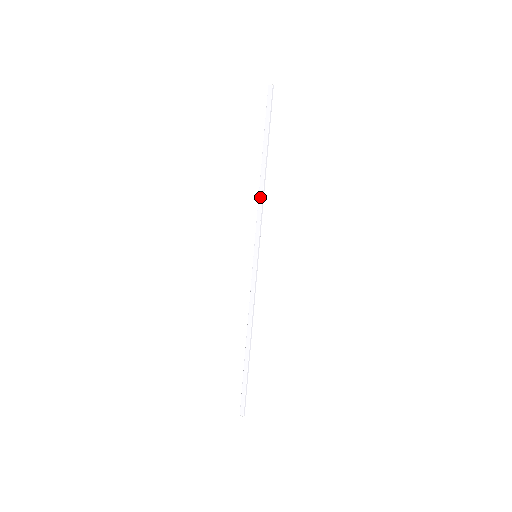
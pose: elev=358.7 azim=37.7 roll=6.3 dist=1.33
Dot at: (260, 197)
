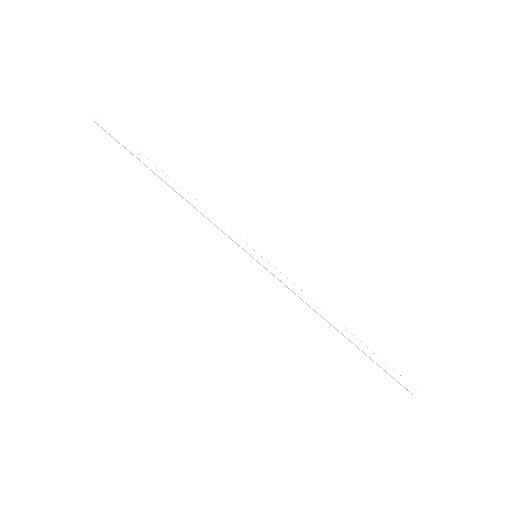
Dot at: (199, 208)
